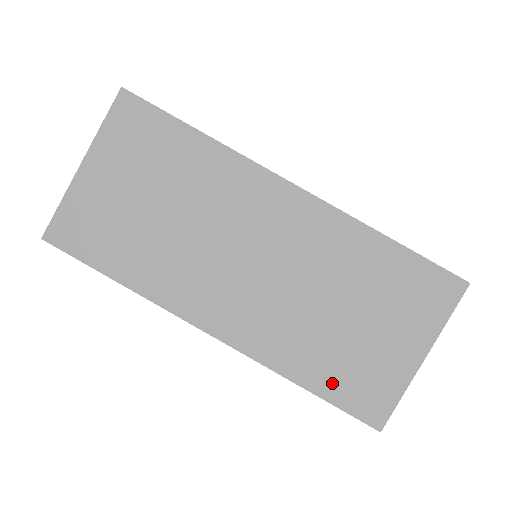
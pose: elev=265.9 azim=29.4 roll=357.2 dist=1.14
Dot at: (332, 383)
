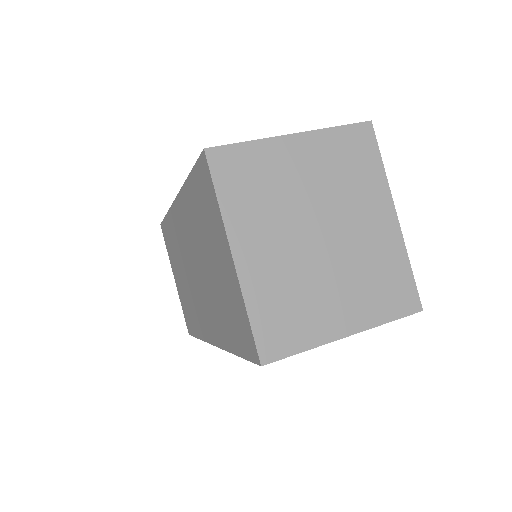
Dot at: occluded
